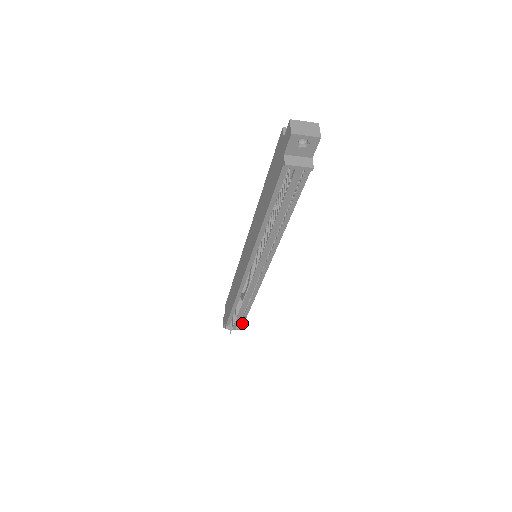
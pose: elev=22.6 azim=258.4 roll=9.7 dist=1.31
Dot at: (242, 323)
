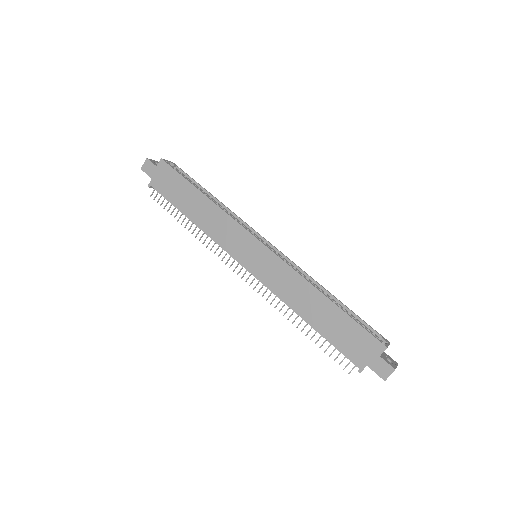
Dot at: occluded
